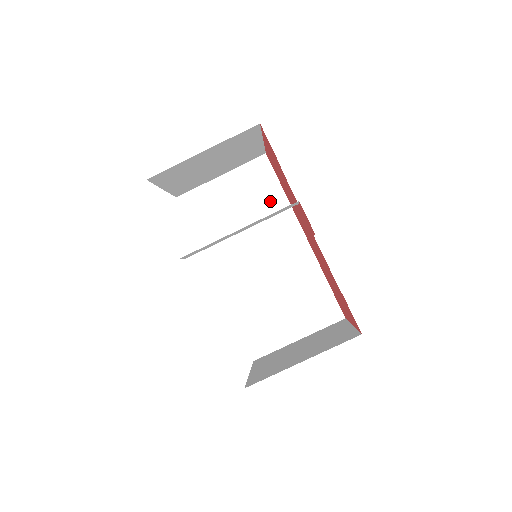
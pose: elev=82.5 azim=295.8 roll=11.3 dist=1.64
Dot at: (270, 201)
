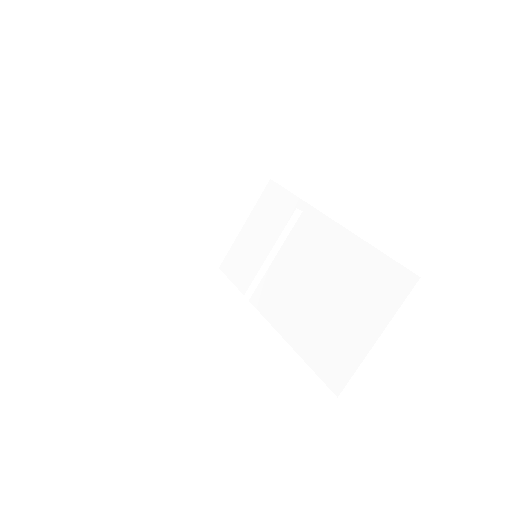
Dot at: (288, 214)
